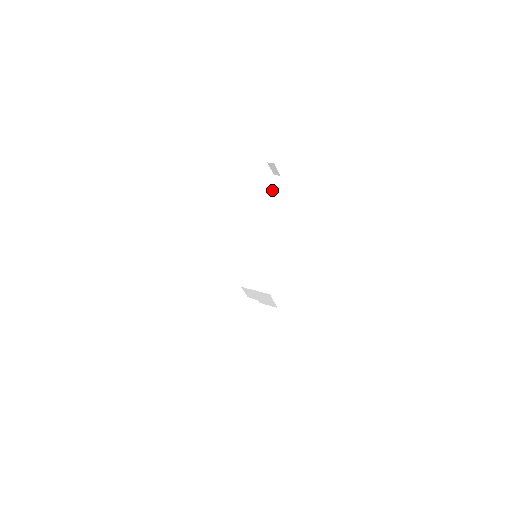
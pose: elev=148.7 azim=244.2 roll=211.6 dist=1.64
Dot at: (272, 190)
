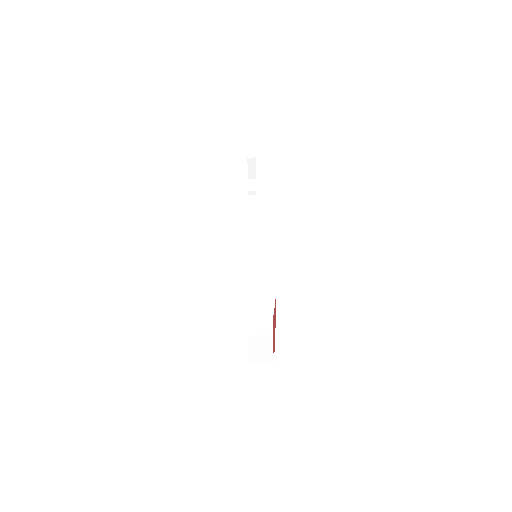
Dot at: (251, 192)
